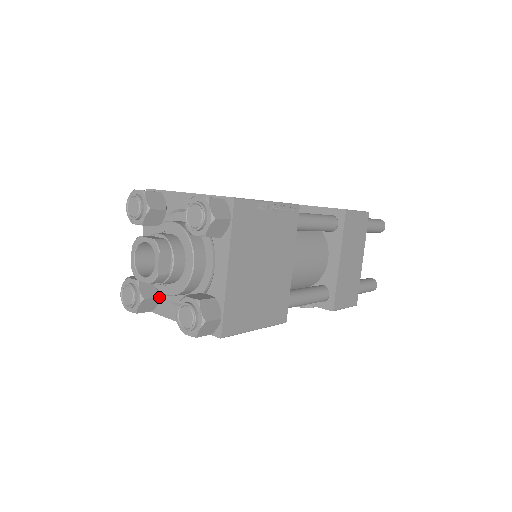
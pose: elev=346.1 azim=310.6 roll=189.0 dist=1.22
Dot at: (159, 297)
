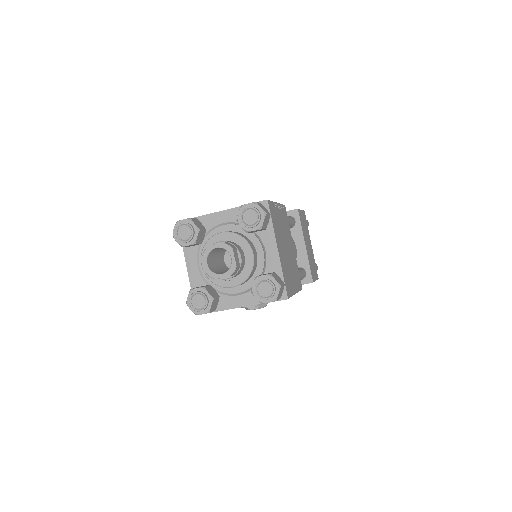
Dot at: (219, 297)
